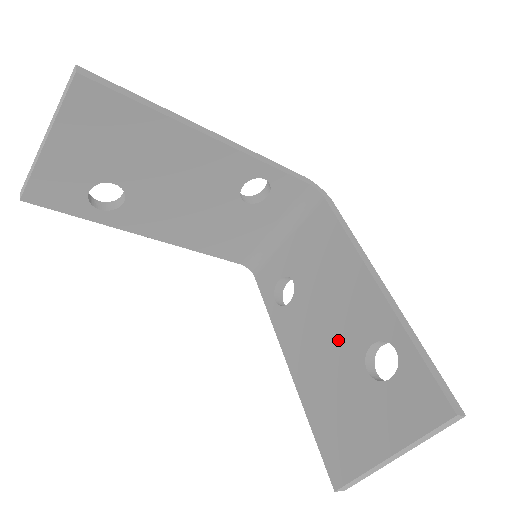
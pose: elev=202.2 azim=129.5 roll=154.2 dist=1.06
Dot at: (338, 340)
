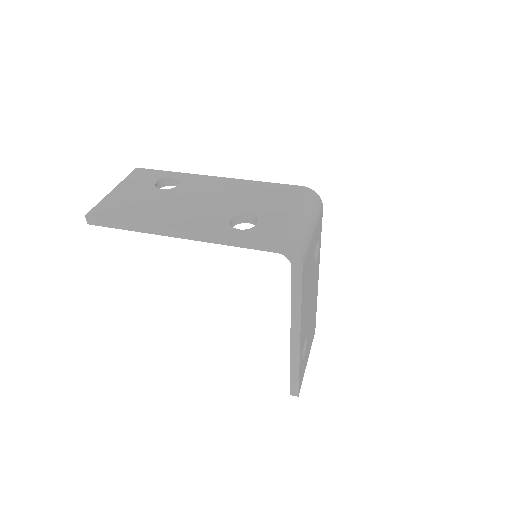
Dot at: occluded
